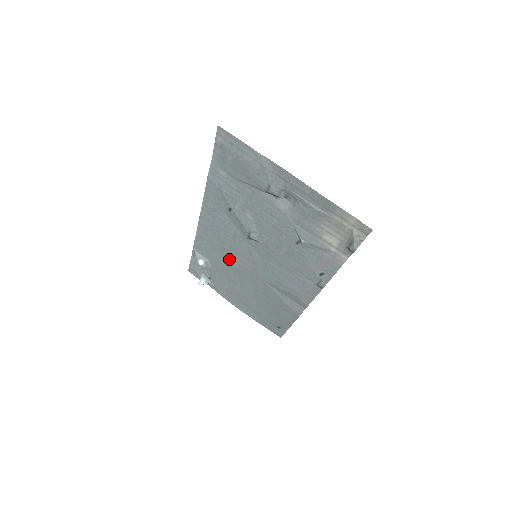
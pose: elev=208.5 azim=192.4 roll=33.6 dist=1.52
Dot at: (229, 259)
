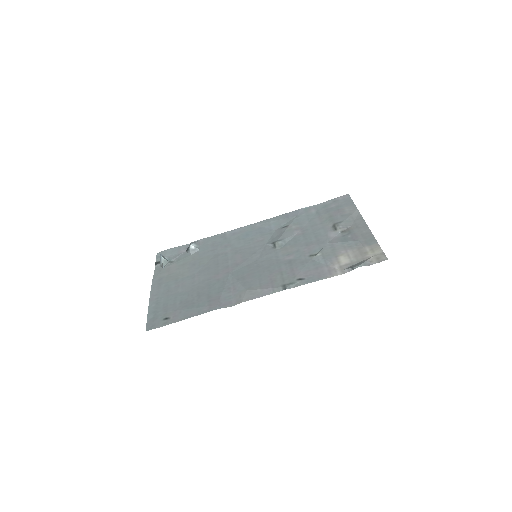
Dot at: (223, 254)
